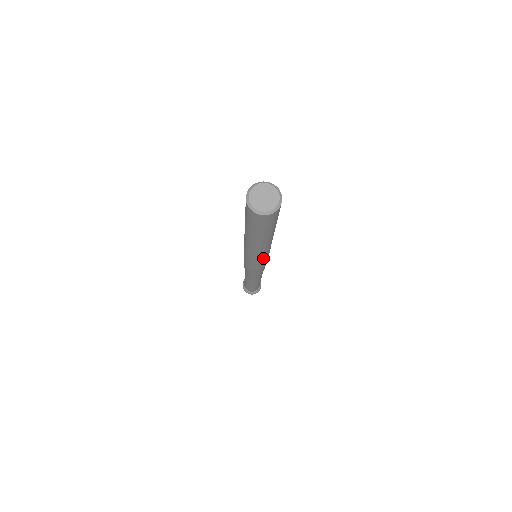
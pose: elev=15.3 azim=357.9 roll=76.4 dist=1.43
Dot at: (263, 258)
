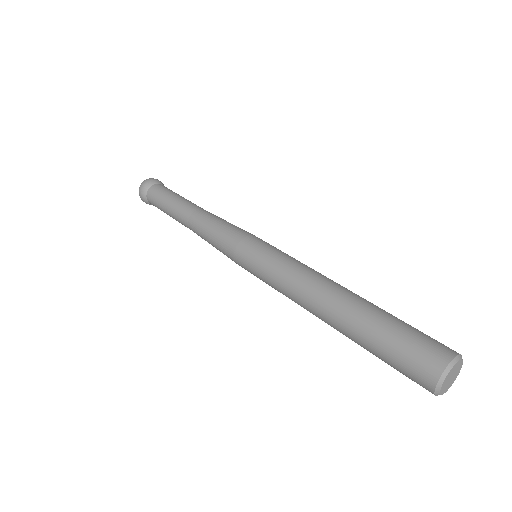
Dot at: occluded
